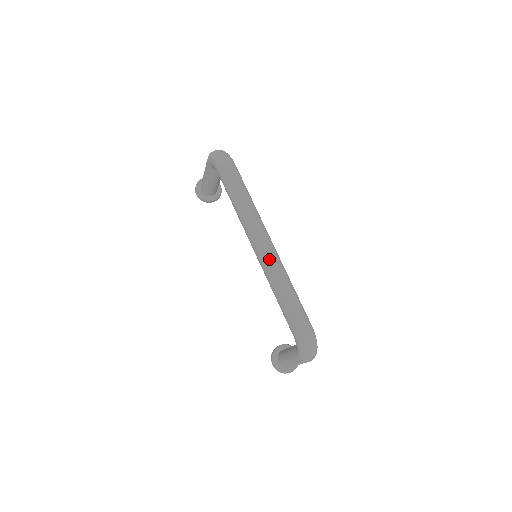
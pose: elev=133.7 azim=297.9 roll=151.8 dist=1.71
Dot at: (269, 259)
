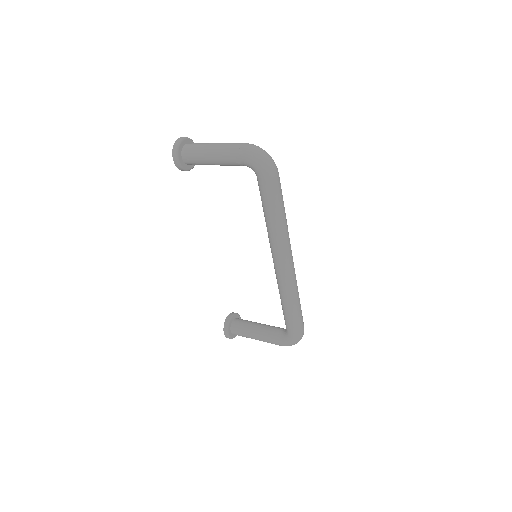
Dot at: (292, 276)
